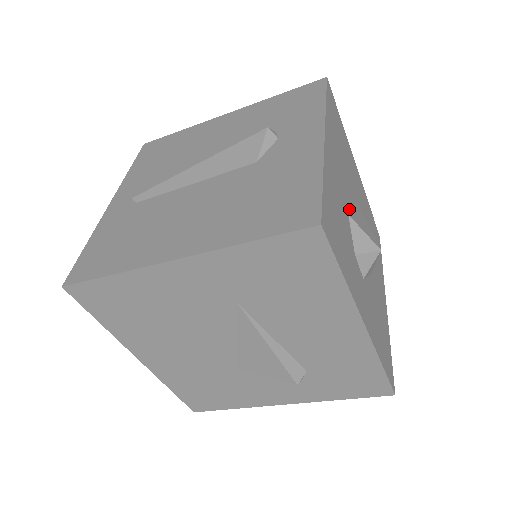
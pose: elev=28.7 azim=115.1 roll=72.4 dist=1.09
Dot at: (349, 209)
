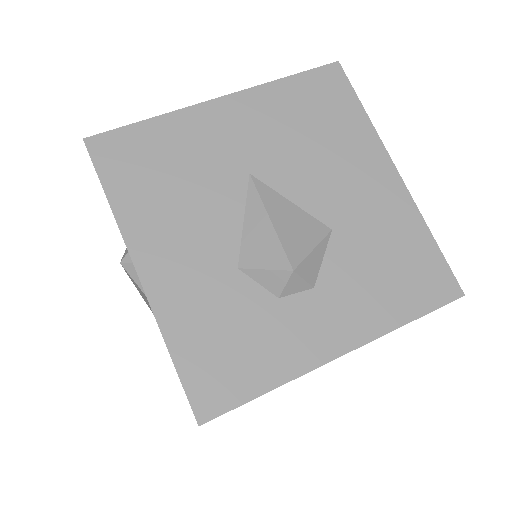
Dot at: (236, 250)
